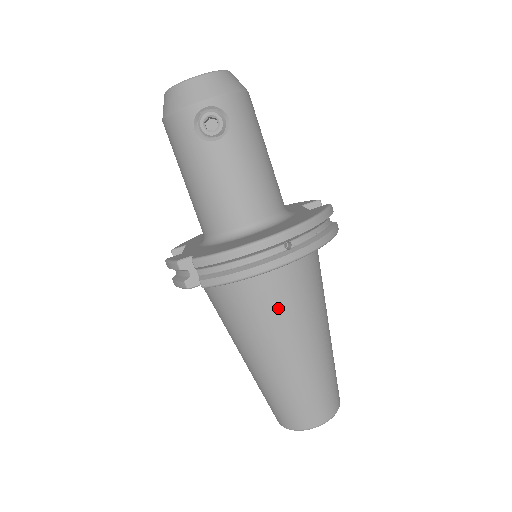
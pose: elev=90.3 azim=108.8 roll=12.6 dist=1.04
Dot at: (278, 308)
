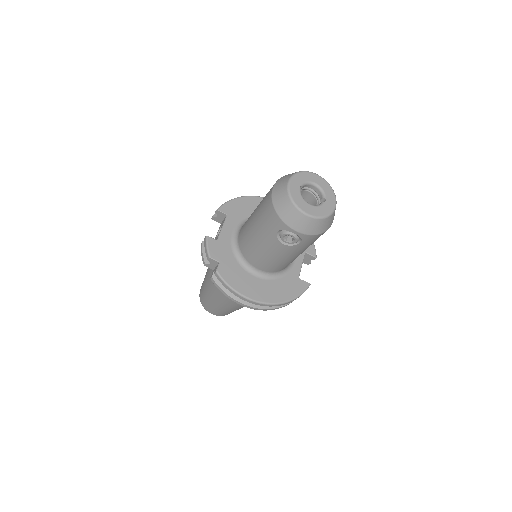
Dot at: occluded
